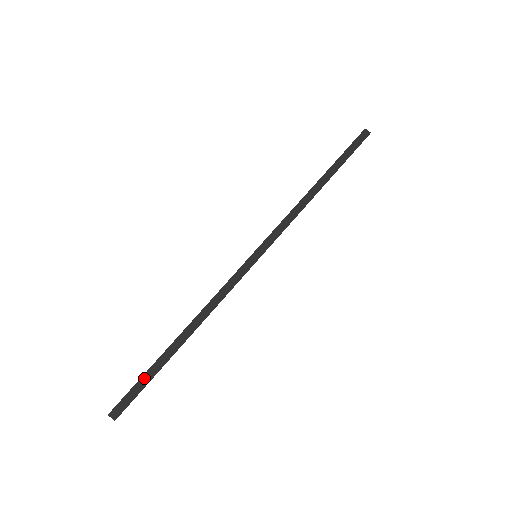
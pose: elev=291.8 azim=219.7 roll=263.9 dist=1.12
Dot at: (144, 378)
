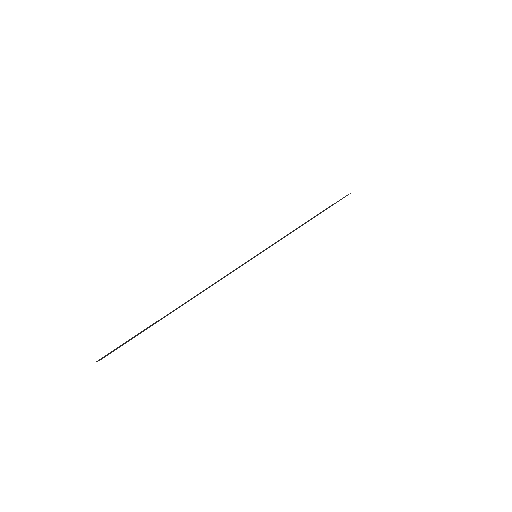
Dot at: (139, 333)
